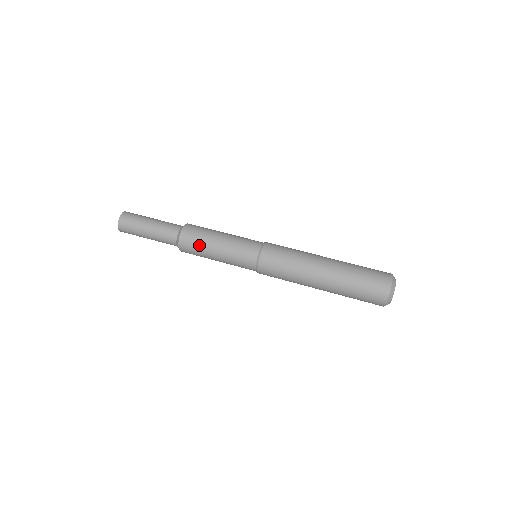
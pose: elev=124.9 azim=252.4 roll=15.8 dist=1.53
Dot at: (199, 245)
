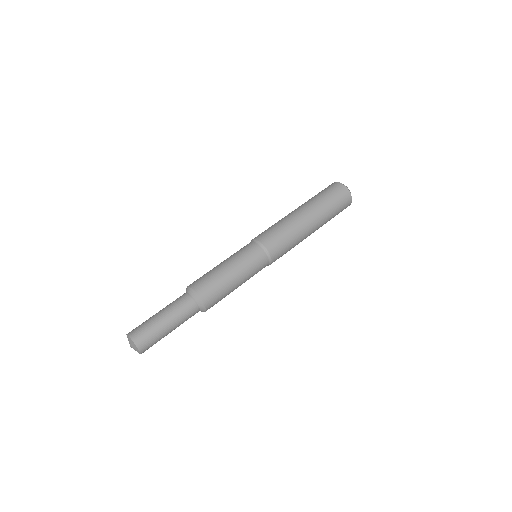
Dot at: (223, 297)
